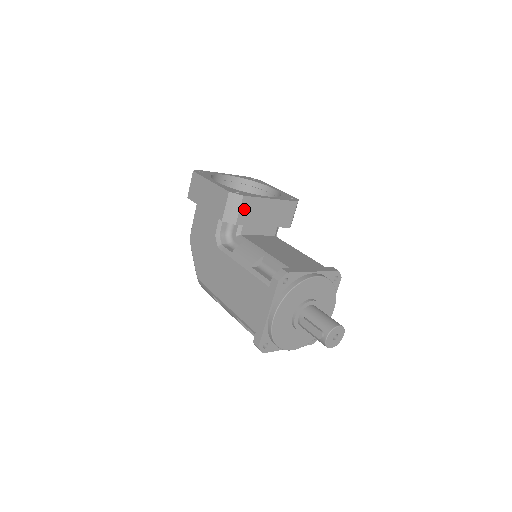
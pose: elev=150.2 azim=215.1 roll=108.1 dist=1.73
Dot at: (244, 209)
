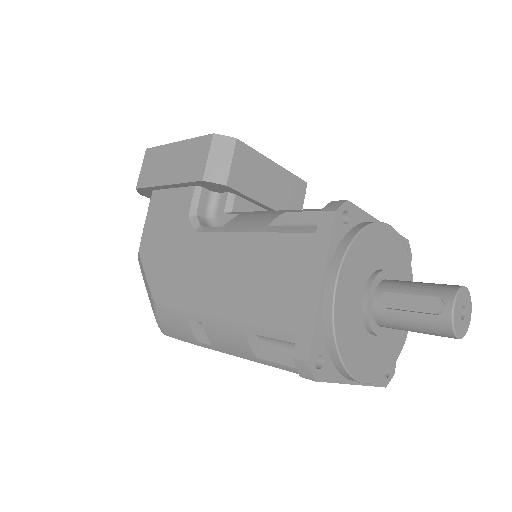
Dot at: (238, 163)
